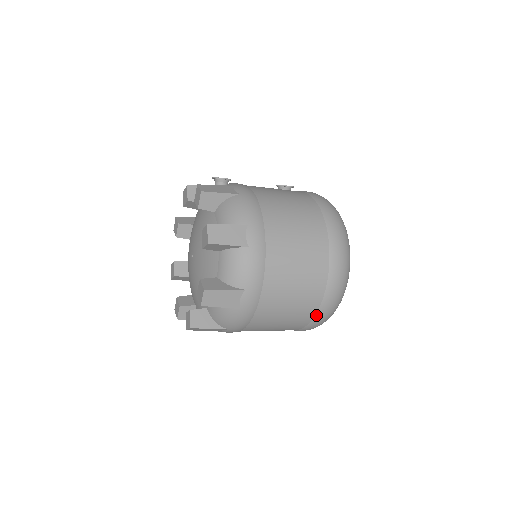
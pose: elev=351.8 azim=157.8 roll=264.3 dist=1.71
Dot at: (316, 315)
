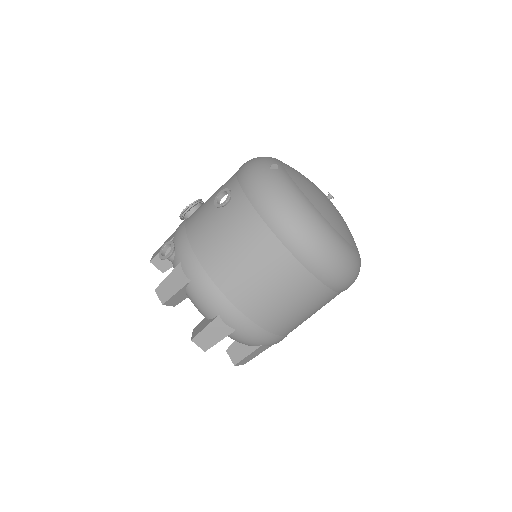
Dot at: occluded
